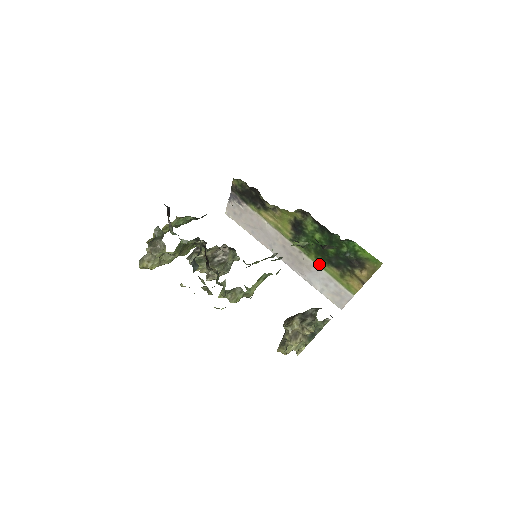
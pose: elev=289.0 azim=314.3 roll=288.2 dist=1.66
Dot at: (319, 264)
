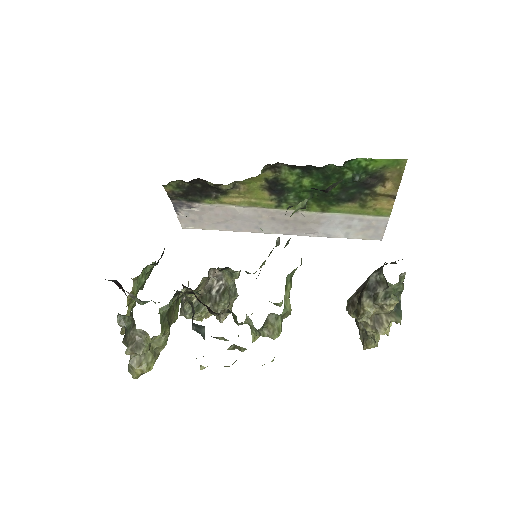
Dot at: (327, 211)
